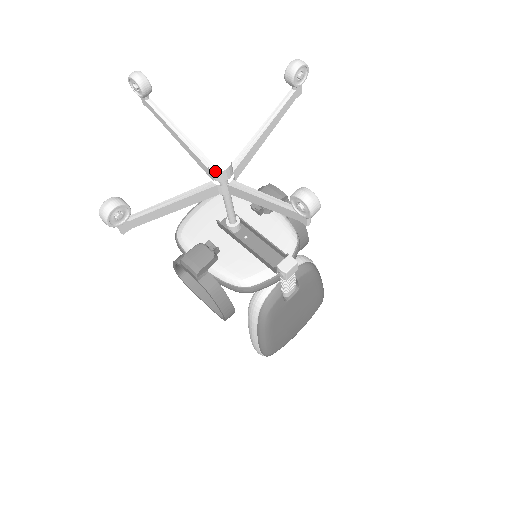
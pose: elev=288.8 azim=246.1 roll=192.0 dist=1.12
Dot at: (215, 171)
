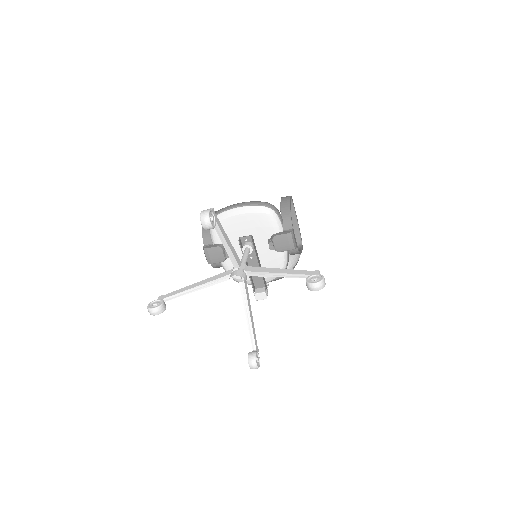
Dot at: occluded
